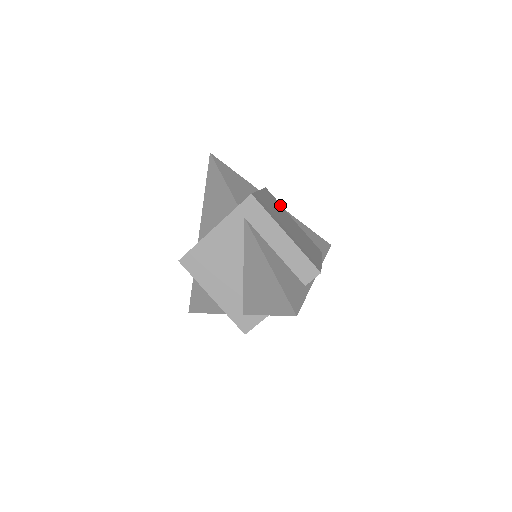
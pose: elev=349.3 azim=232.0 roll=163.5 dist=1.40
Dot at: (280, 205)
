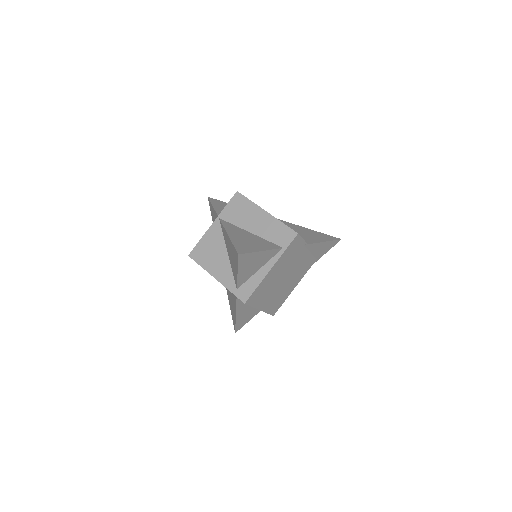
Dot at: (301, 245)
